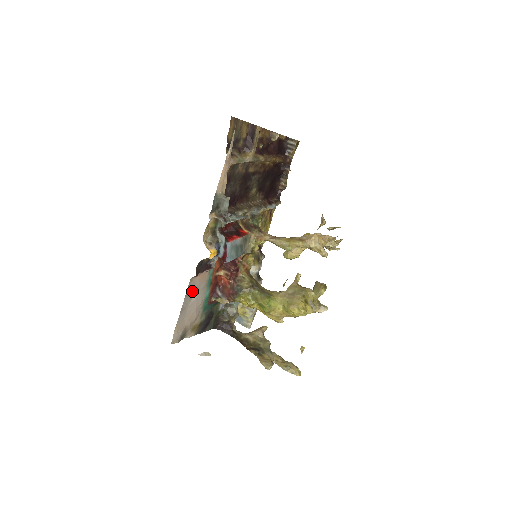
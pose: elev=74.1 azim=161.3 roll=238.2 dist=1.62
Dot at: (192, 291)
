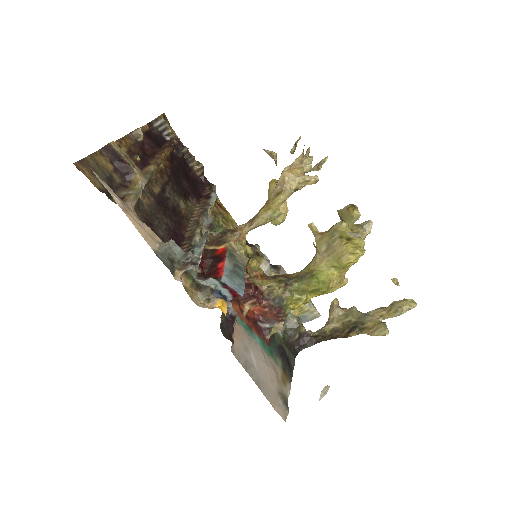
Dot at: (245, 358)
